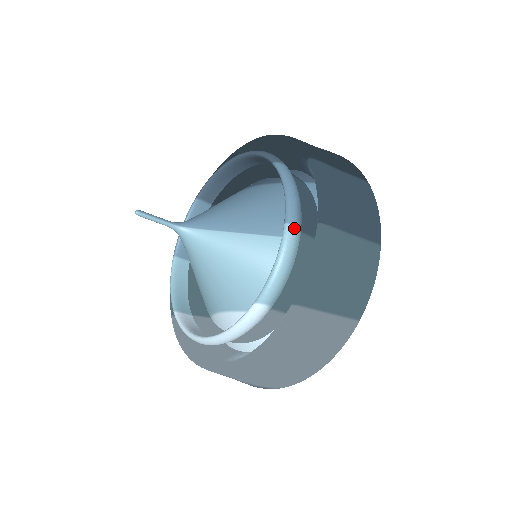
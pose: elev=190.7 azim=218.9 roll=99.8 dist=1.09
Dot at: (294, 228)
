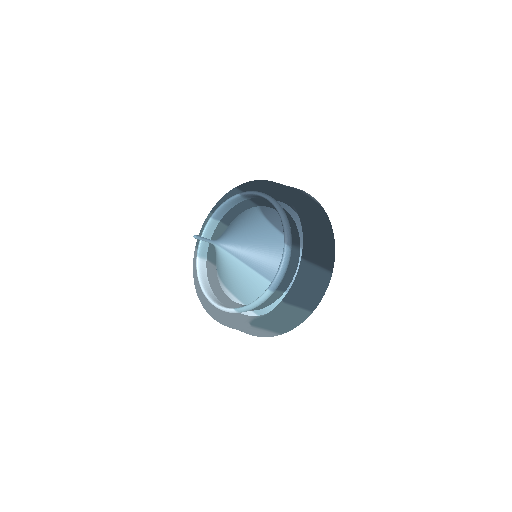
Dot at: (271, 293)
